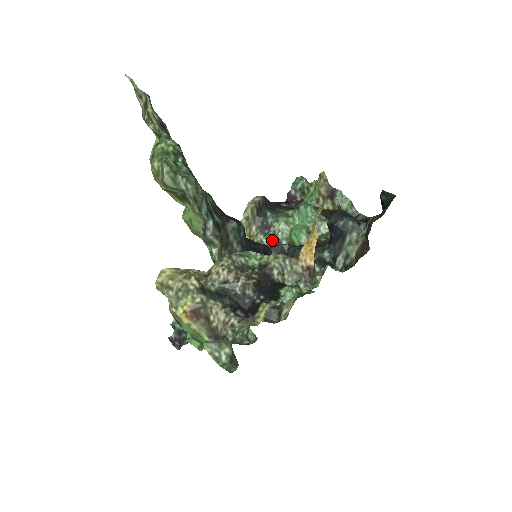
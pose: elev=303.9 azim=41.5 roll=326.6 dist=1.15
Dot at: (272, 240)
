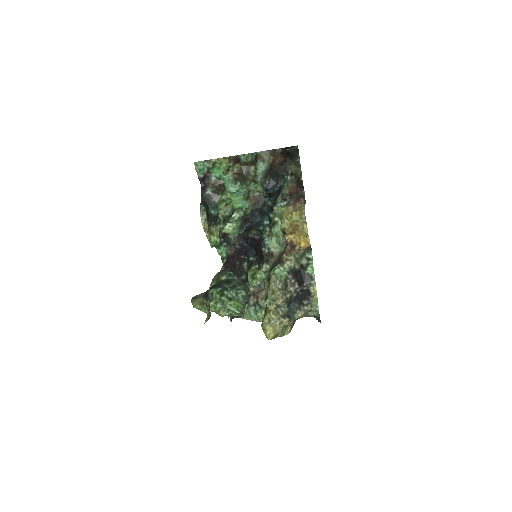
Dot at: (224, 221)
